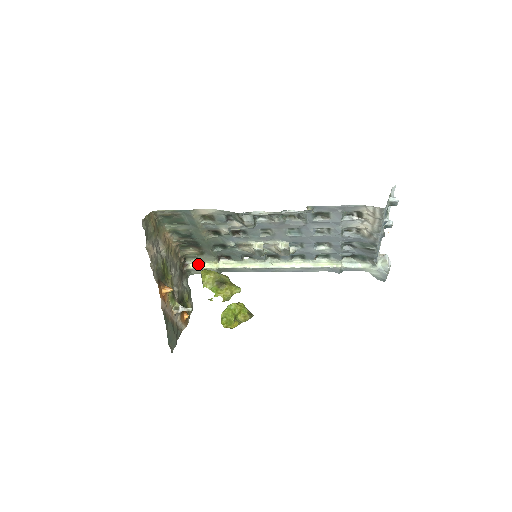
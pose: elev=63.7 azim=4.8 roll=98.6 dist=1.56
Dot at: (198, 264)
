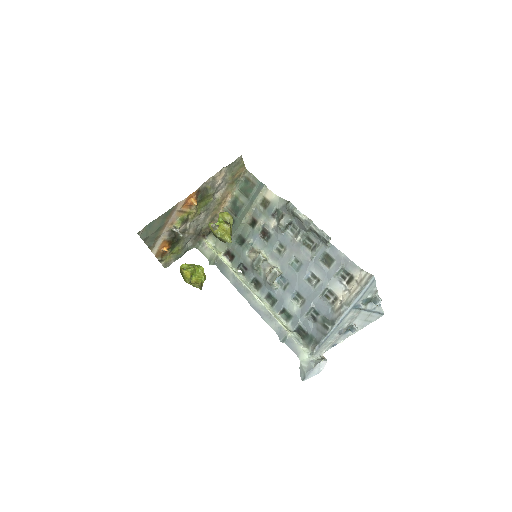
Dot at: (211, 245)
